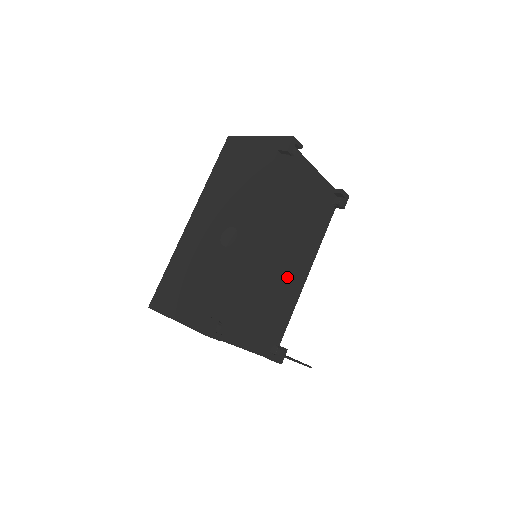
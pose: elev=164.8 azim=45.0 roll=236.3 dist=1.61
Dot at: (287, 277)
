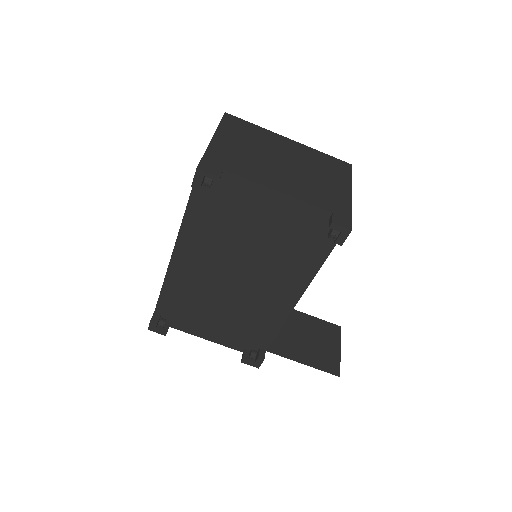
Dot at: (259, 298)
